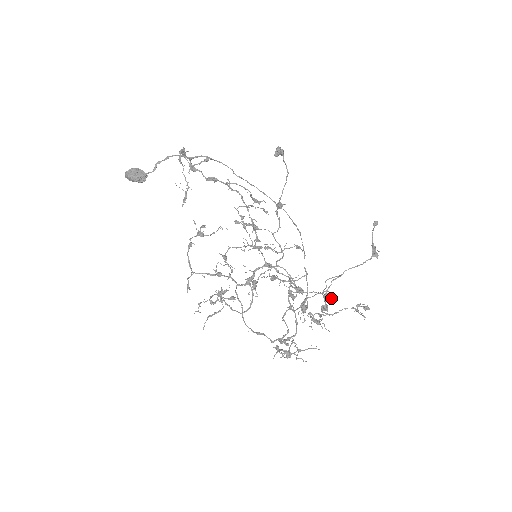
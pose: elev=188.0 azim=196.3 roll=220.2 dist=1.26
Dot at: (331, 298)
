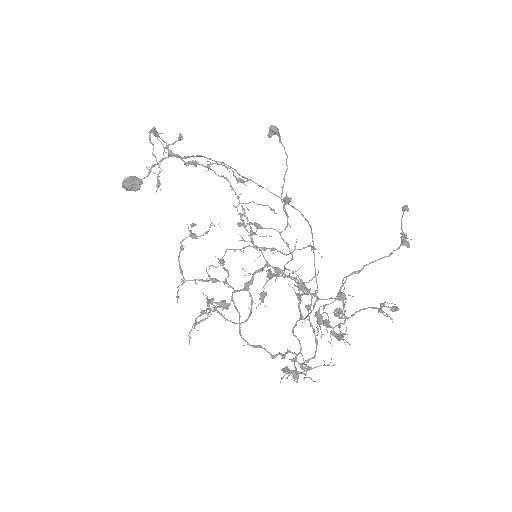
Dot at: (345, 297)
